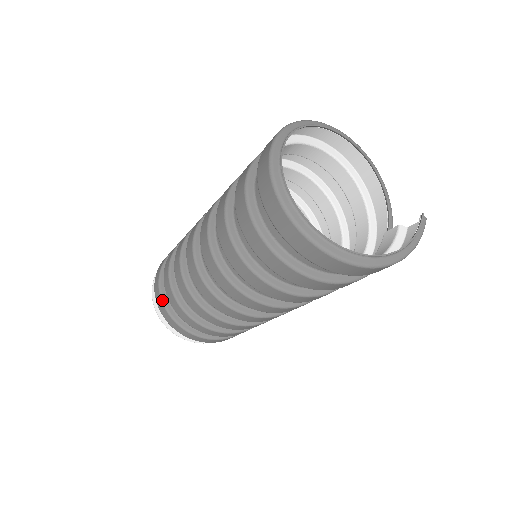
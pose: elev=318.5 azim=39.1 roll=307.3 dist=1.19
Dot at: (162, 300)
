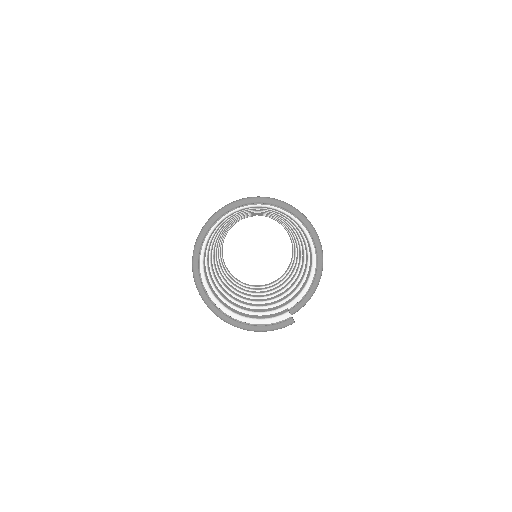
Dot at: occluded
